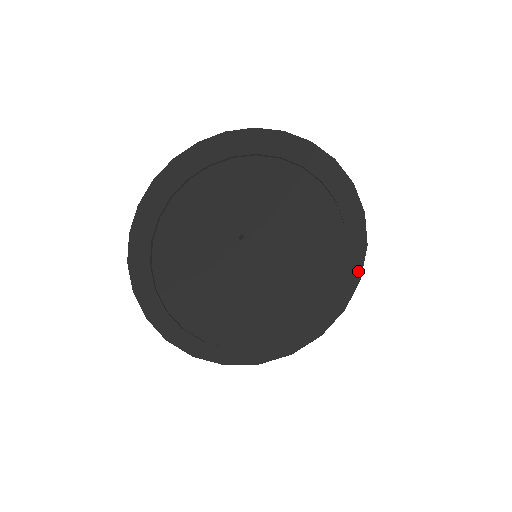
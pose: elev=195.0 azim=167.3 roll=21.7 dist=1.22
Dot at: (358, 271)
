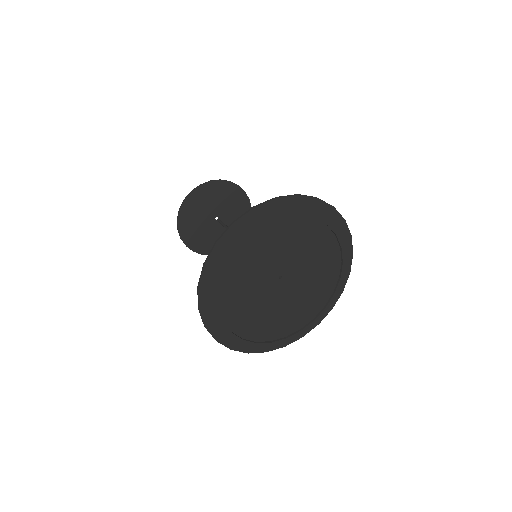
Dot at: (349, 270)
